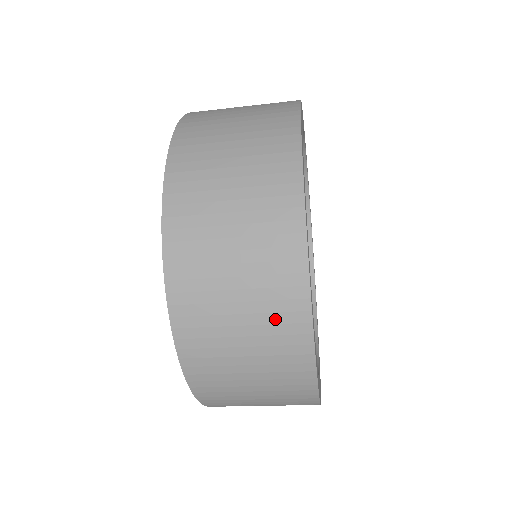
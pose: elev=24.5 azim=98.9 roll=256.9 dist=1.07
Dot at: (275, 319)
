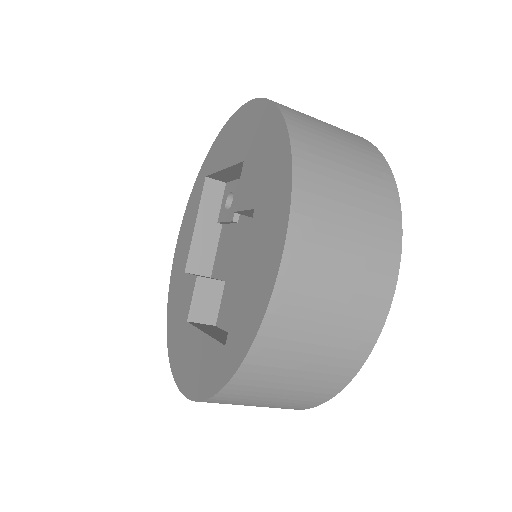
Dot at: (297, 402)
